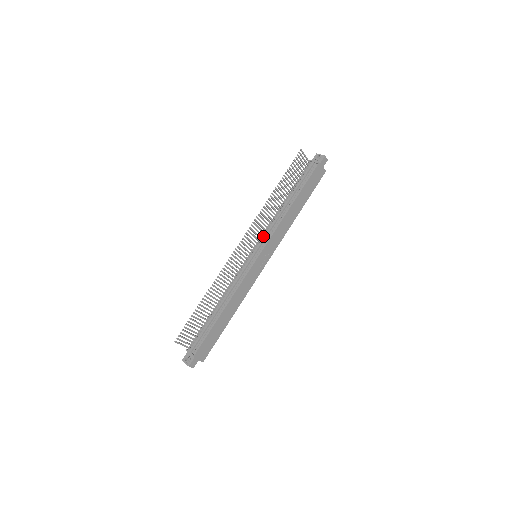
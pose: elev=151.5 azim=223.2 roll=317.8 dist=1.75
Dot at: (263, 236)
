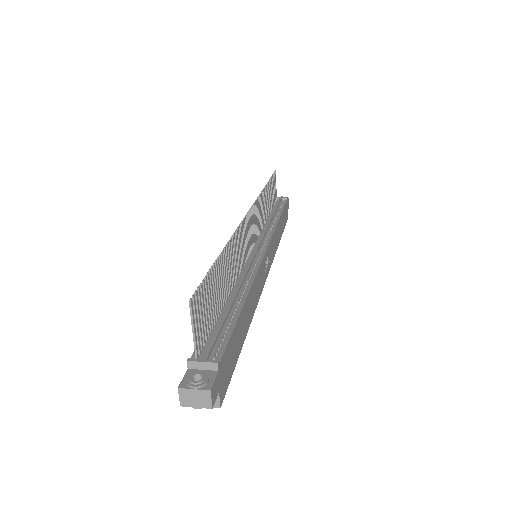
Dot at: (257, 237)
